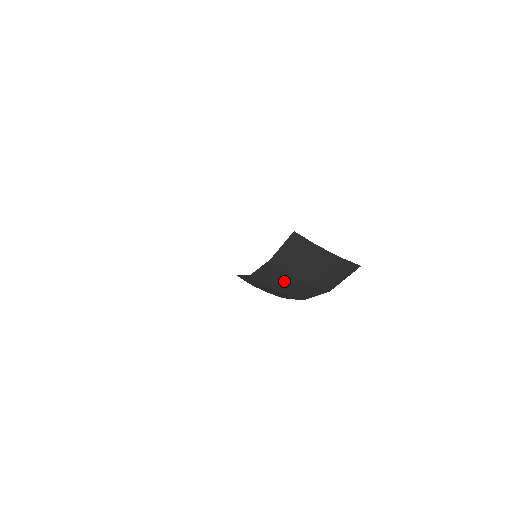
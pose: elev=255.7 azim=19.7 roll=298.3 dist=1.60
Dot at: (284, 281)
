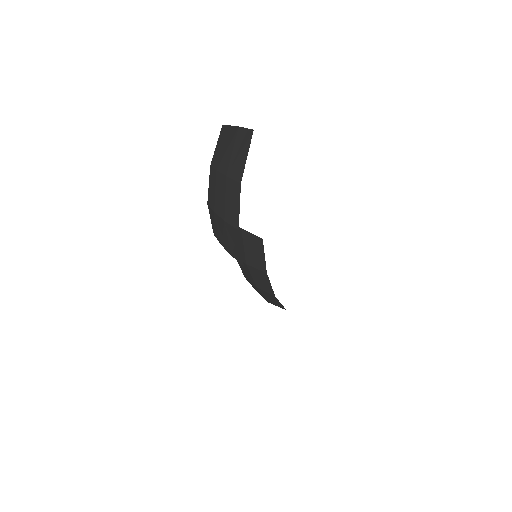
Dot at: (218, 189)
